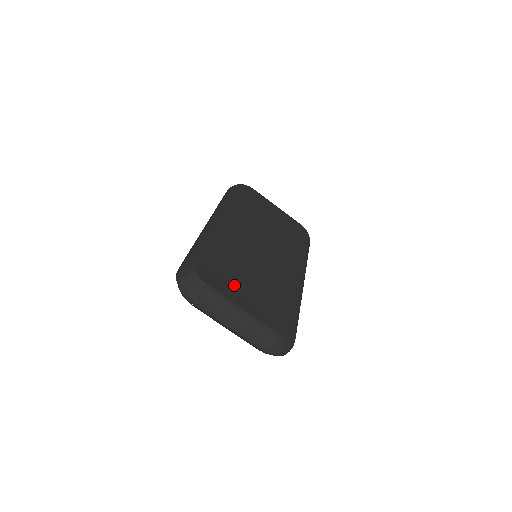
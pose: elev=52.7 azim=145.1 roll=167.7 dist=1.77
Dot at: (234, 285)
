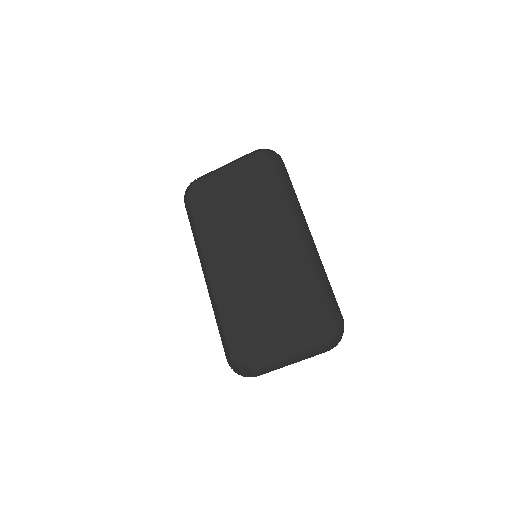
Dot at: (263, 338)
